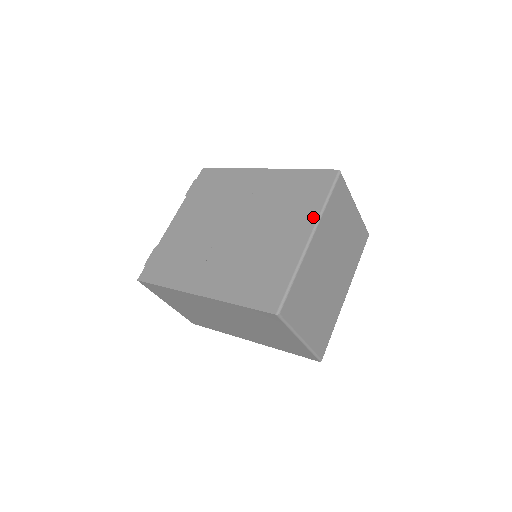
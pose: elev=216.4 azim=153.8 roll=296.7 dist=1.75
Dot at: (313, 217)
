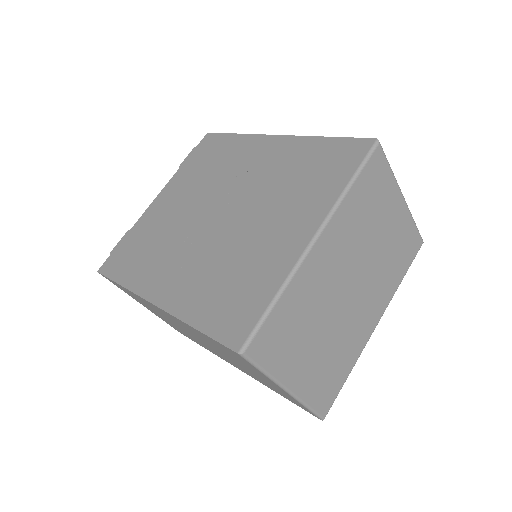
Dot at: (324, 207)
